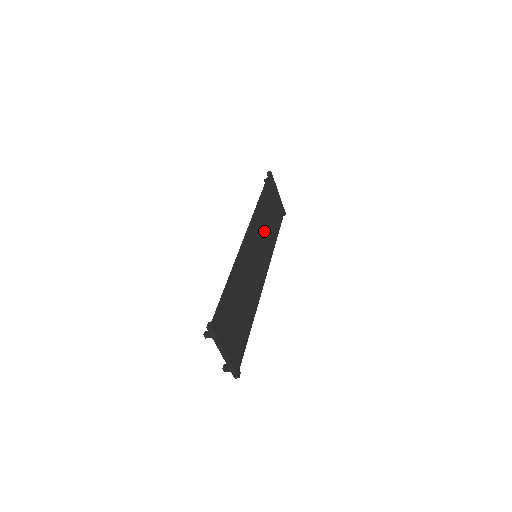
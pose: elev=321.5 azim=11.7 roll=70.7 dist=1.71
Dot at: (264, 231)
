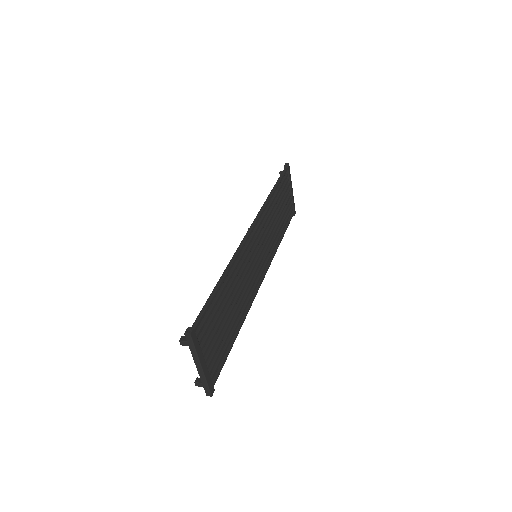
Dot at: (270, 229)
